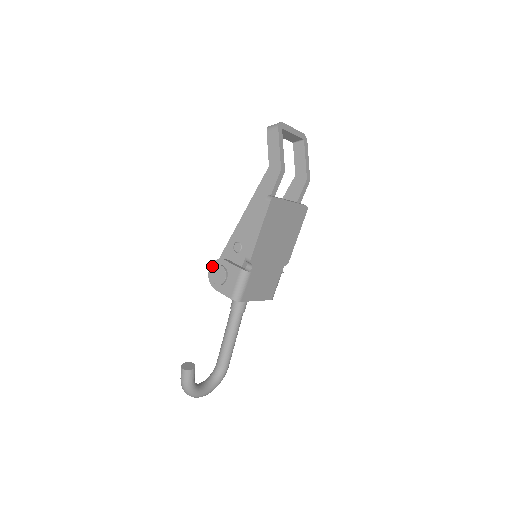
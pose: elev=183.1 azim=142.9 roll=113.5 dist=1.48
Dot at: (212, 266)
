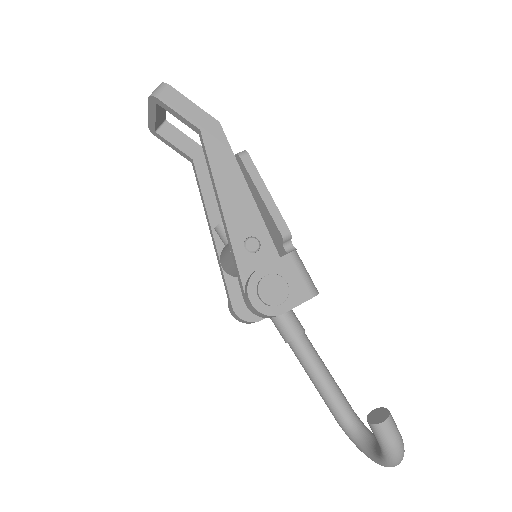
Dot at: (251, 294)
